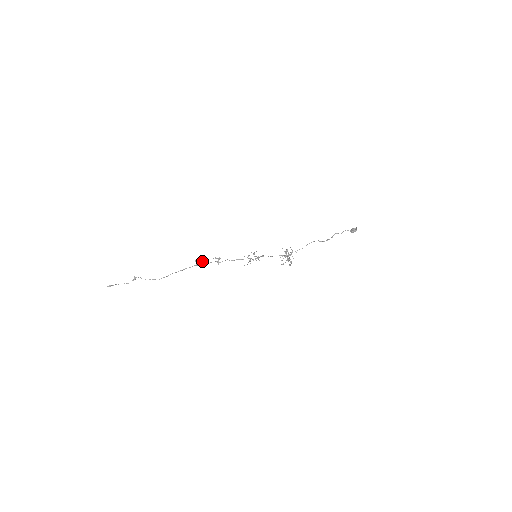
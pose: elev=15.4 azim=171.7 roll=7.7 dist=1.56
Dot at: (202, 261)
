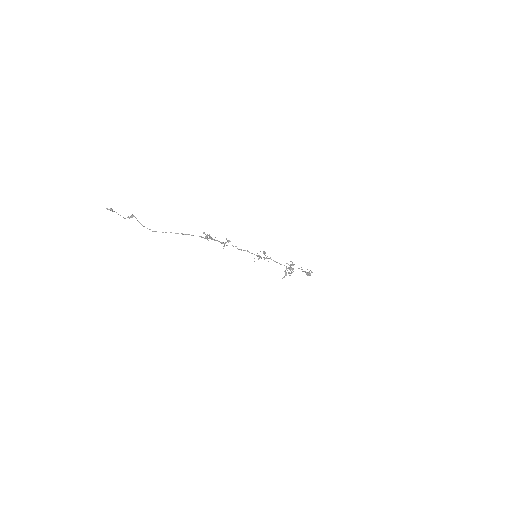
Dot at: occluded
